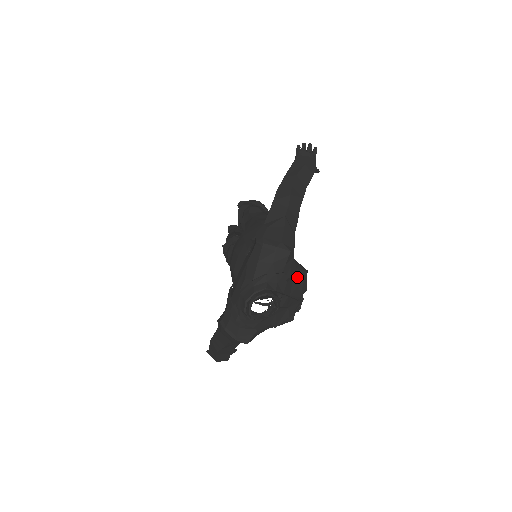
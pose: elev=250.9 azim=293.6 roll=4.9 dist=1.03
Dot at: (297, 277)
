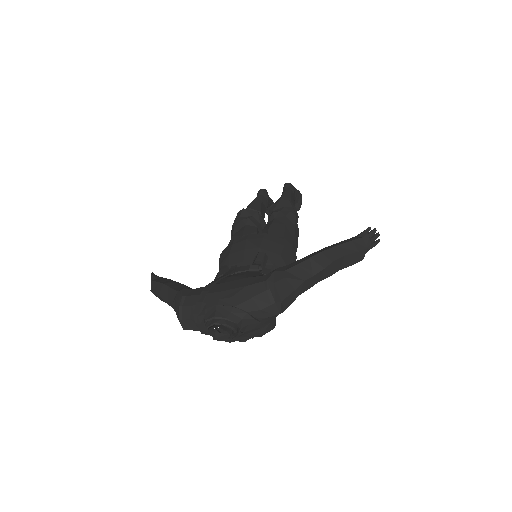
Dot at: (265, 327)
